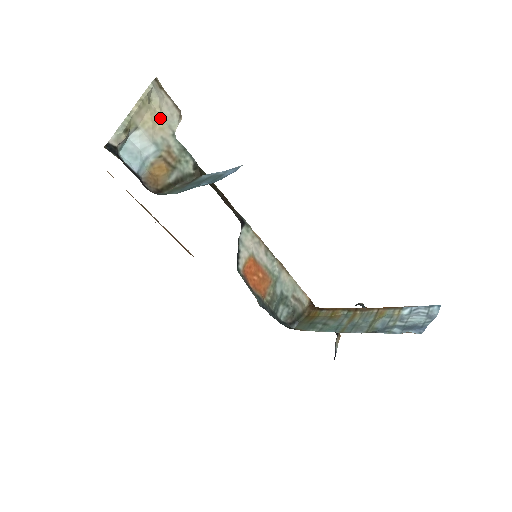
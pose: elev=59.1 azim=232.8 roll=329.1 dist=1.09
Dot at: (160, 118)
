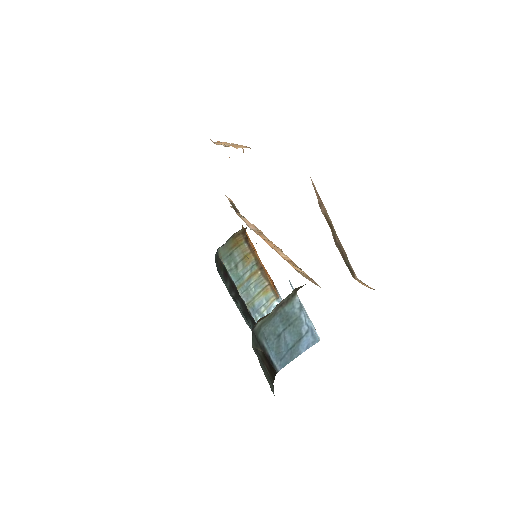
Dot at: occluded
